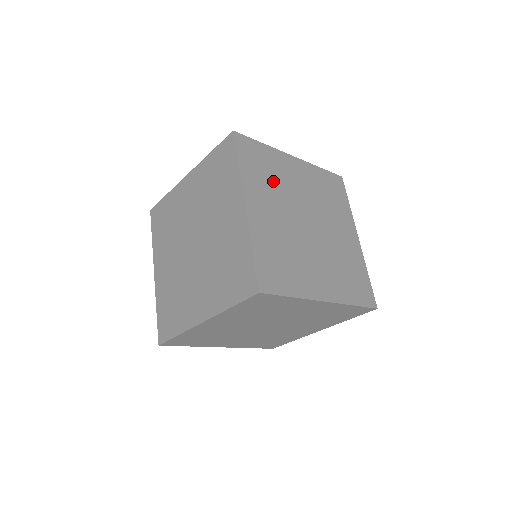
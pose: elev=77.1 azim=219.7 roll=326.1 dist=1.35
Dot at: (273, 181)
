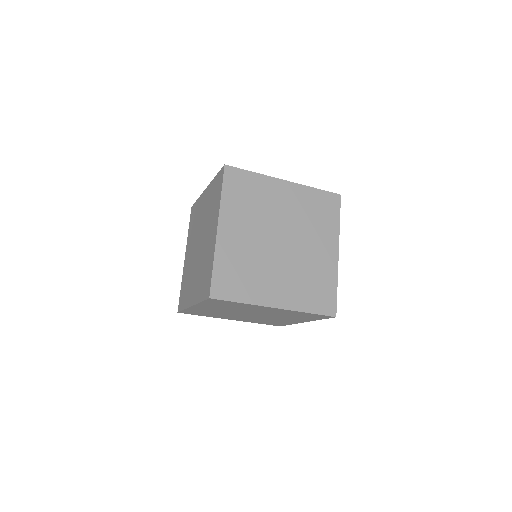
Dot at: occluded
